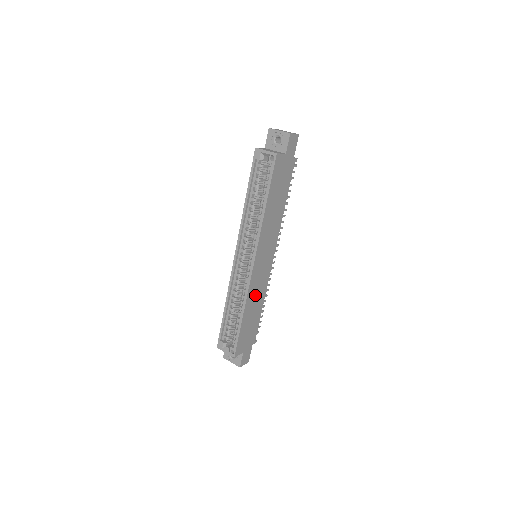
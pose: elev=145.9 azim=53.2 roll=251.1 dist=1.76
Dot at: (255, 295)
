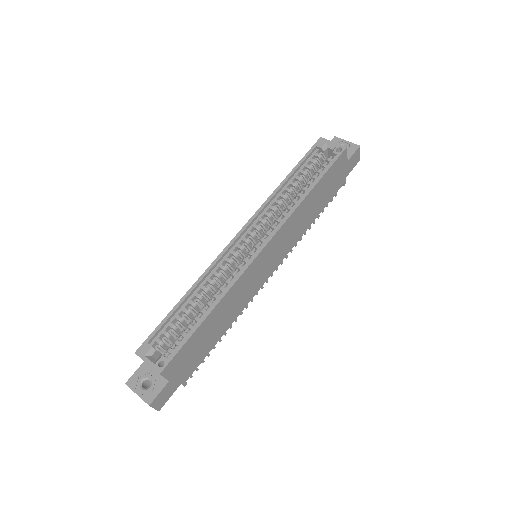
Dot at: (234, 300)
